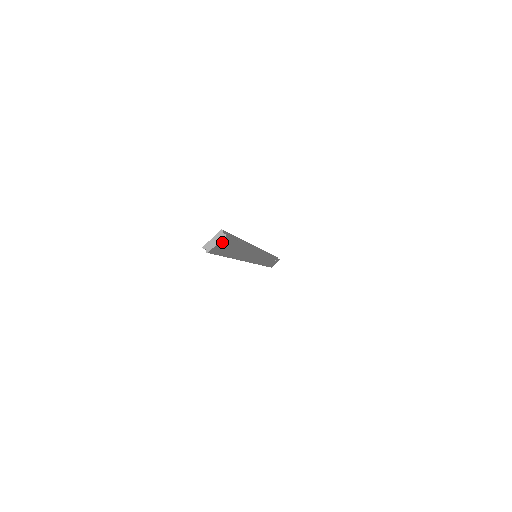
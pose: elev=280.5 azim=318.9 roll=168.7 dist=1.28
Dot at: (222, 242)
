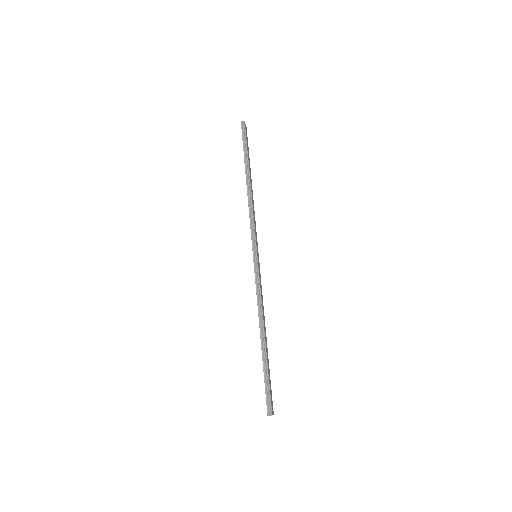
Dot at: (272, 408)
